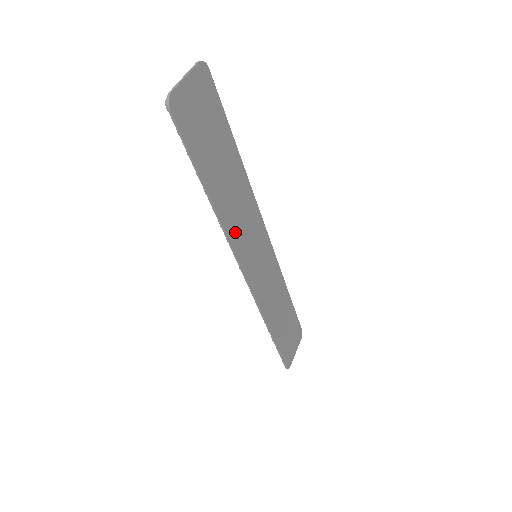
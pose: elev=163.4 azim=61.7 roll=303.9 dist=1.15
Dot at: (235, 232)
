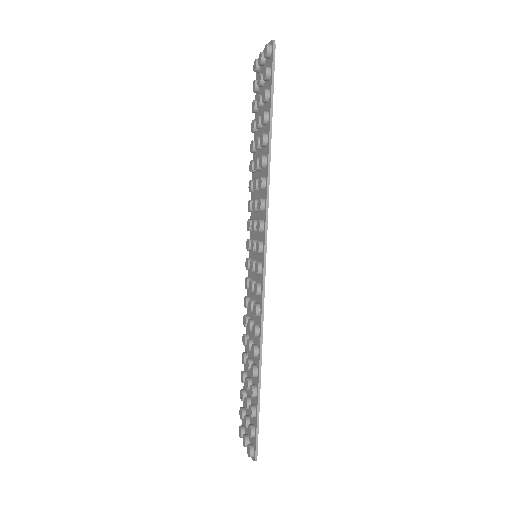
Dot at: occluded
